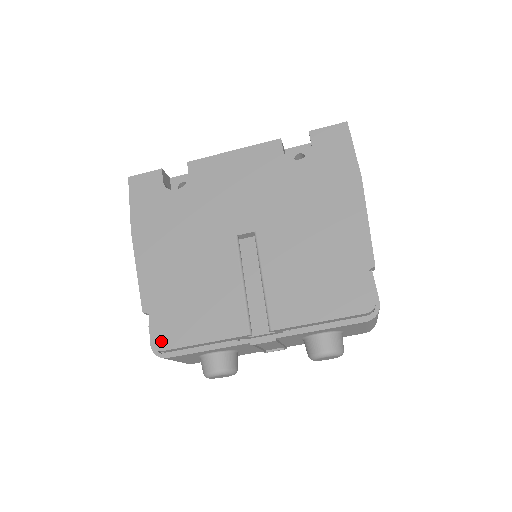
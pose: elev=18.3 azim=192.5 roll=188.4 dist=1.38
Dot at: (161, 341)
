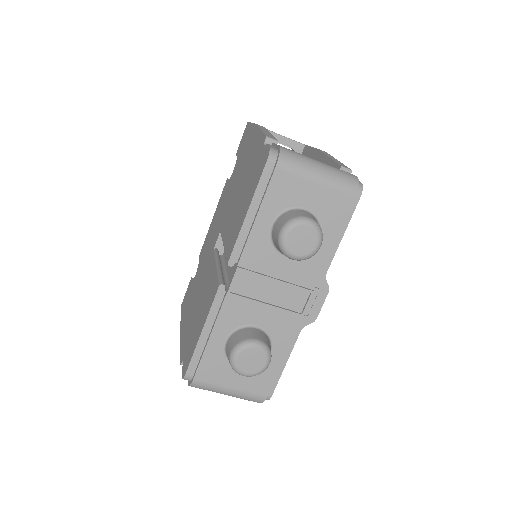
Dot at: (185, 368)
